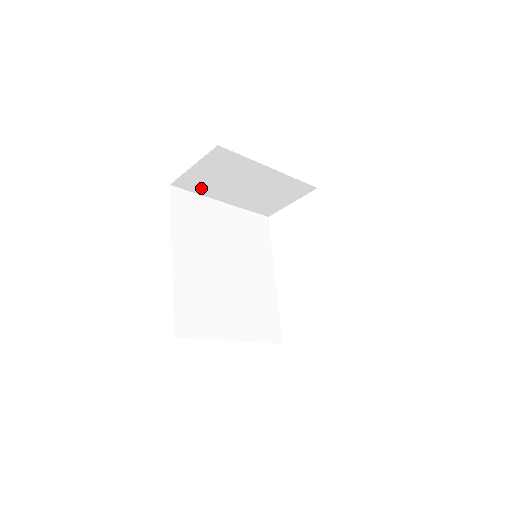
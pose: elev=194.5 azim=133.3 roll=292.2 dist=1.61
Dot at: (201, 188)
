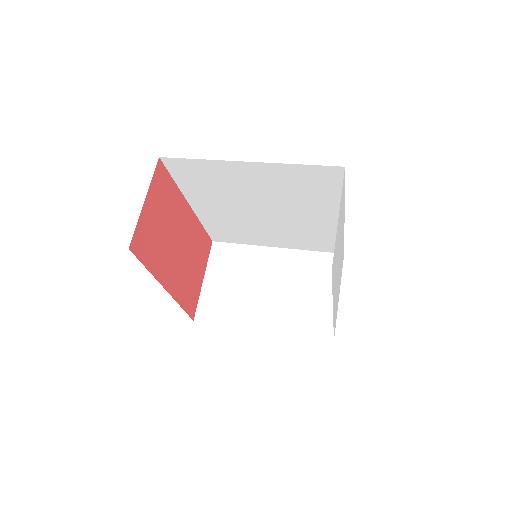
Dot at: occluded
